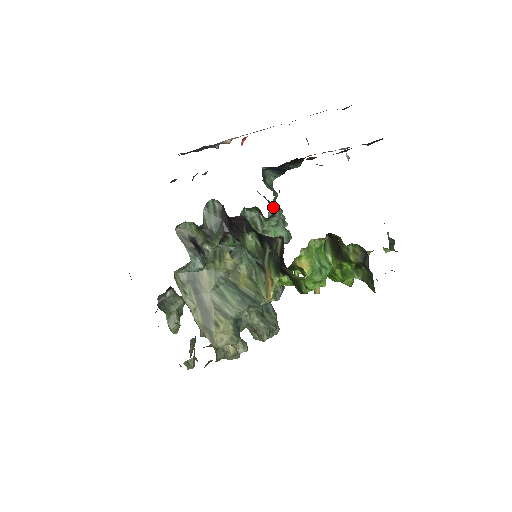
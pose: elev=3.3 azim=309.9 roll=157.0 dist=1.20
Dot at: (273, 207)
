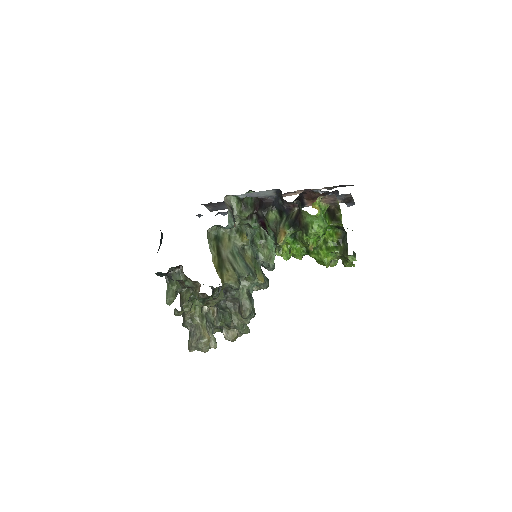
Dot at: occluded
